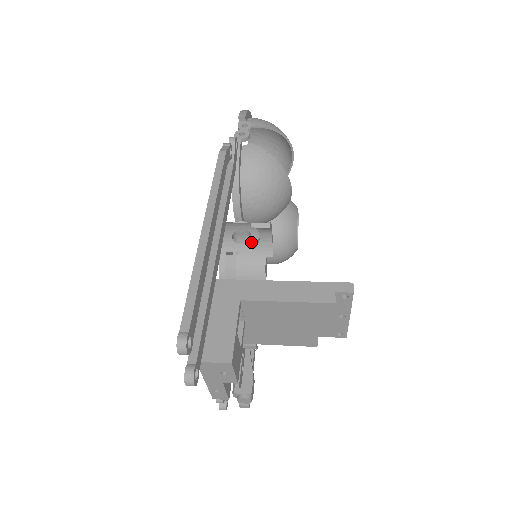
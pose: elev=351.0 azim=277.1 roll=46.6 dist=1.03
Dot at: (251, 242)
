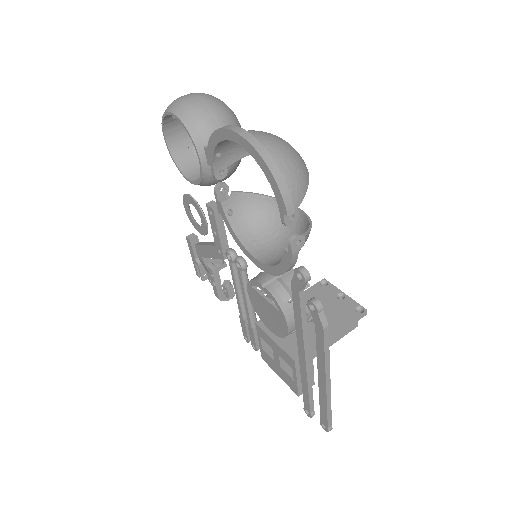
Dot at: (308, 318)
